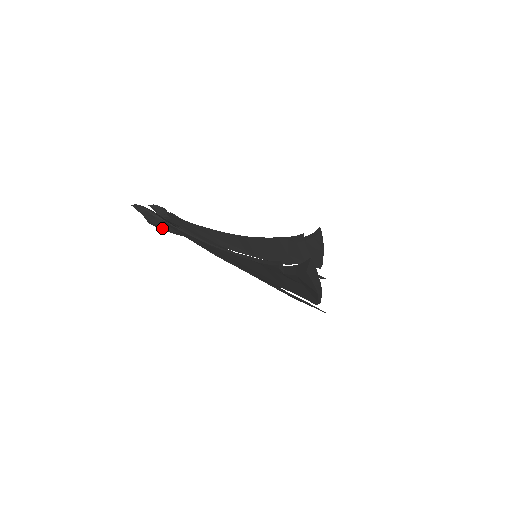
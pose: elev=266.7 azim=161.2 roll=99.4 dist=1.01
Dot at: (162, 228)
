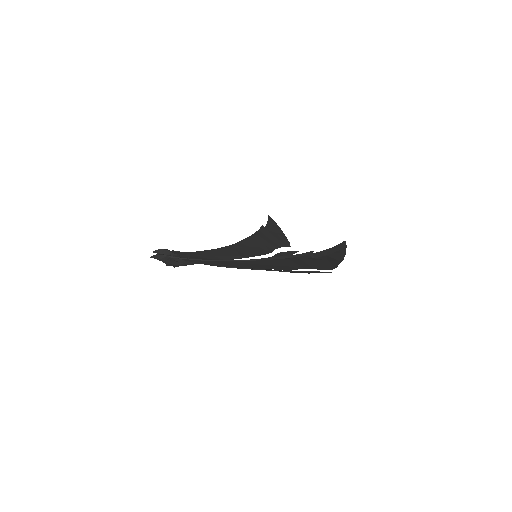
Dot at: (178, 265)
